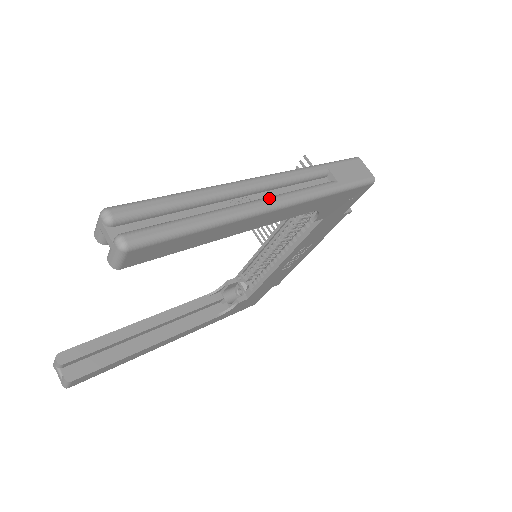
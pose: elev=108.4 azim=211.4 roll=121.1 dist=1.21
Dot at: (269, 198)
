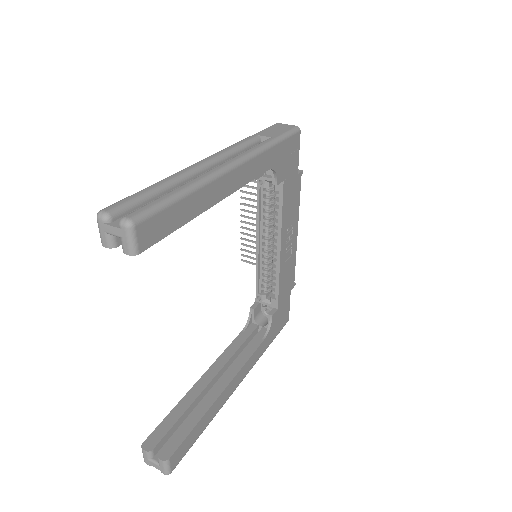
Dot at: (225, 162)
